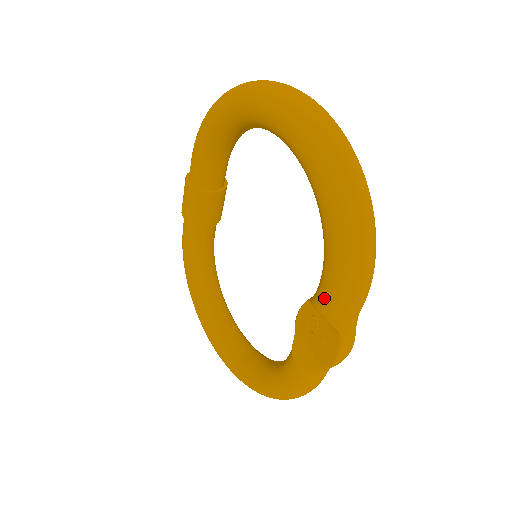
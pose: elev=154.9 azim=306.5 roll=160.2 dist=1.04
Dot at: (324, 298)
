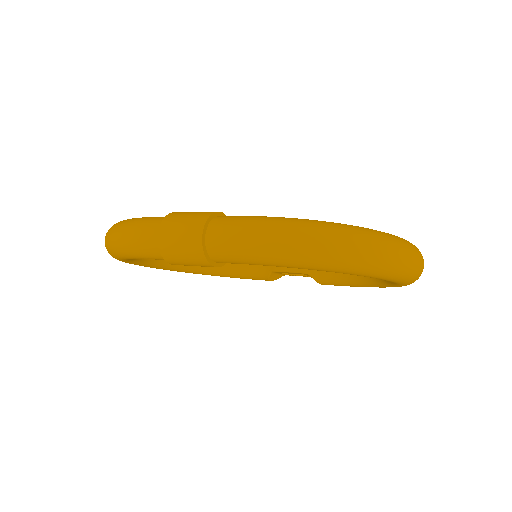
Dot at: occluded
